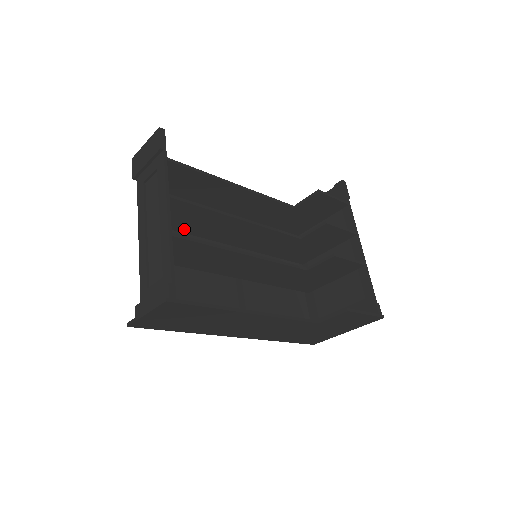
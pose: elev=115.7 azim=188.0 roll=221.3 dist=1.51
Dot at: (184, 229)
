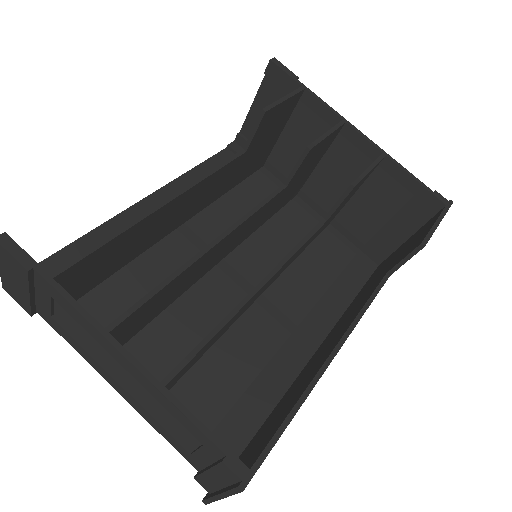
Dot at: (153, 316)
